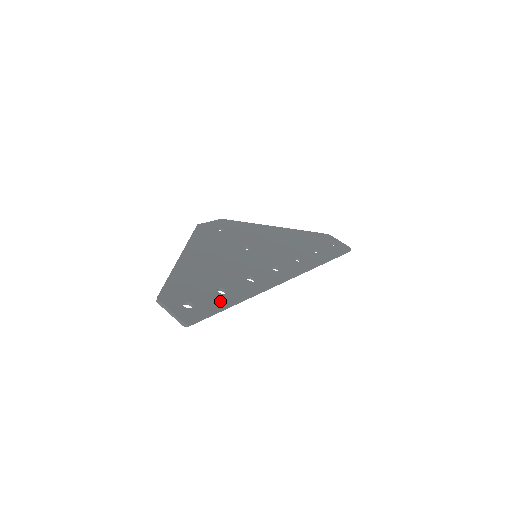
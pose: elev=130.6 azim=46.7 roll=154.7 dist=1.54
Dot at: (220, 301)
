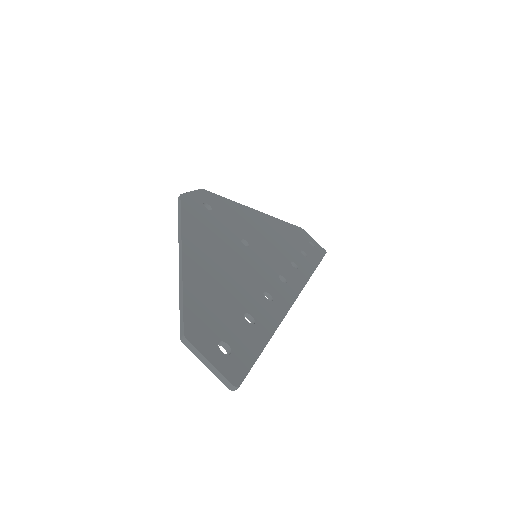
Dot at: (255, 338)
